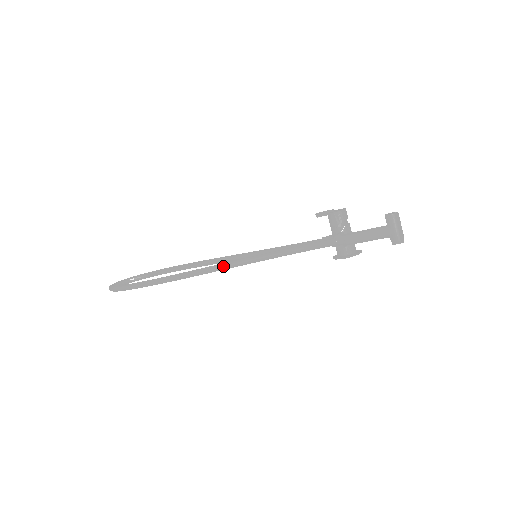
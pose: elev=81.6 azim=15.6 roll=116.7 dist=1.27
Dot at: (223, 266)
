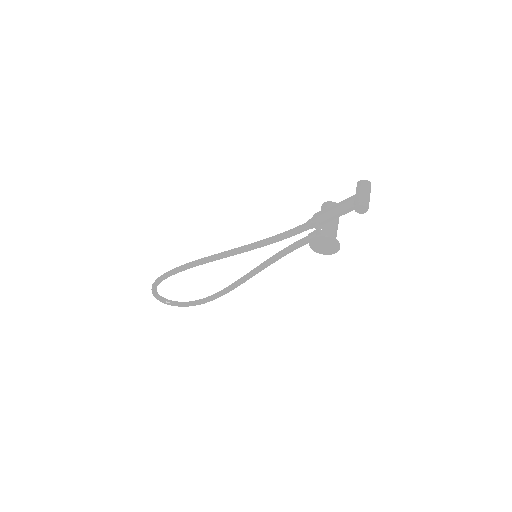
Dot at: (223, 252)
